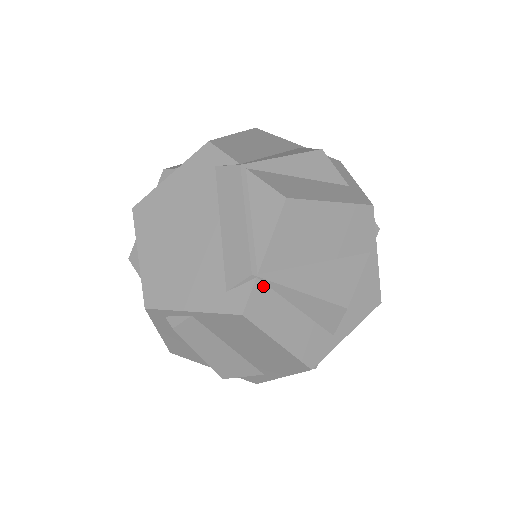
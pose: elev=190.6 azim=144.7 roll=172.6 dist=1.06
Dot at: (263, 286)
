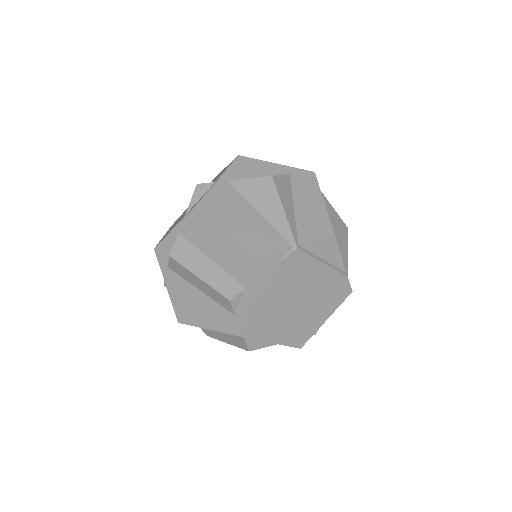
Dot at: occluded
